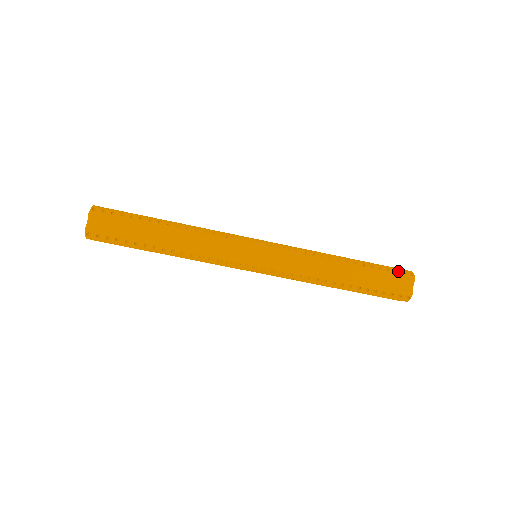
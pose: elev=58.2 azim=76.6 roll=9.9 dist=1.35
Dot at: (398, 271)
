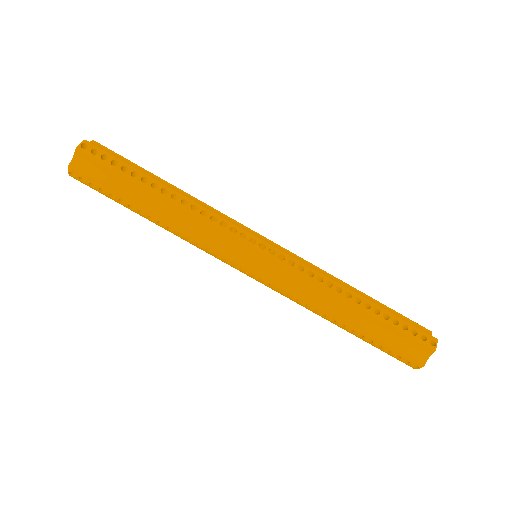
Dot at: (418, 334)
